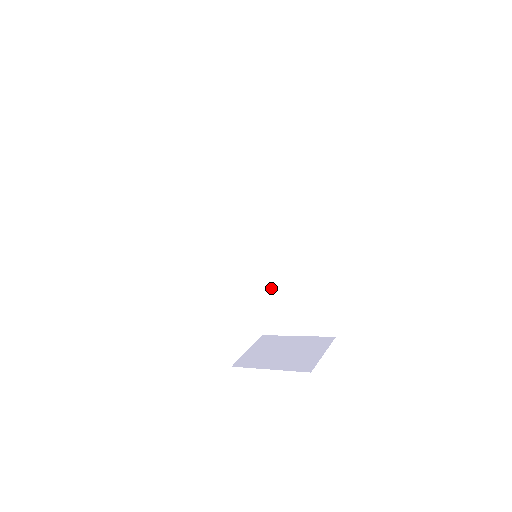
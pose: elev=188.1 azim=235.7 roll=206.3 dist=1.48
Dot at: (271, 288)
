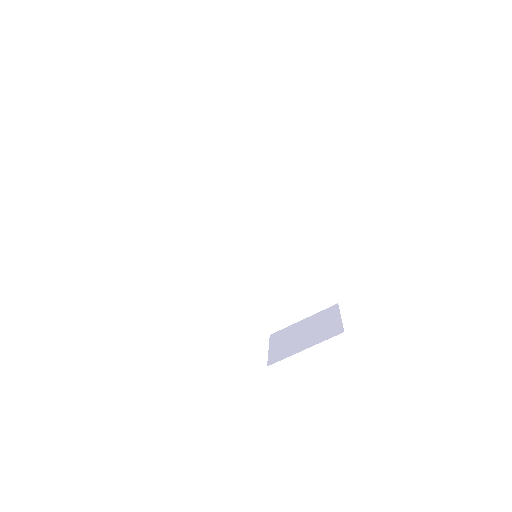
Dot at: (267, 286)
